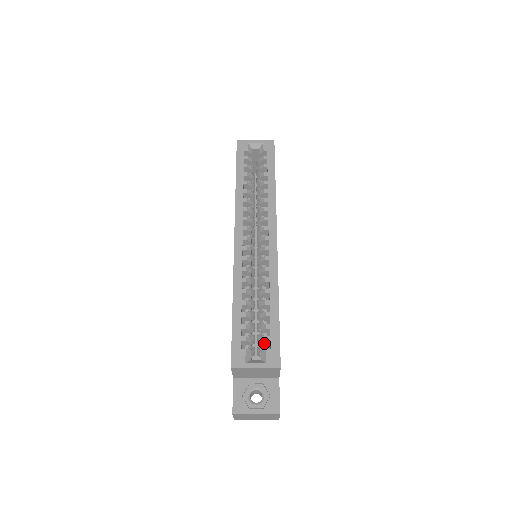
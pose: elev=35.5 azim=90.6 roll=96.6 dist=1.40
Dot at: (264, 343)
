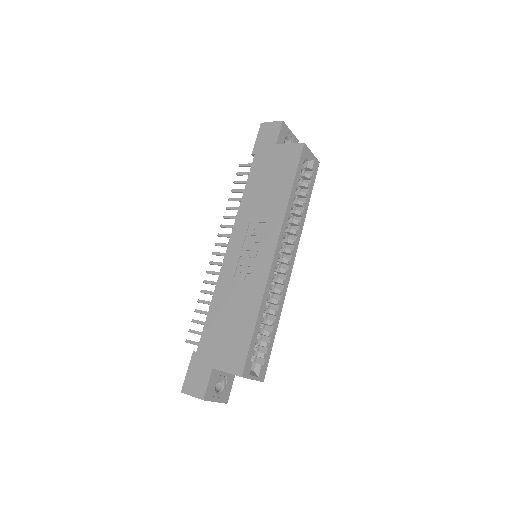
Dot at: (258, 356)
